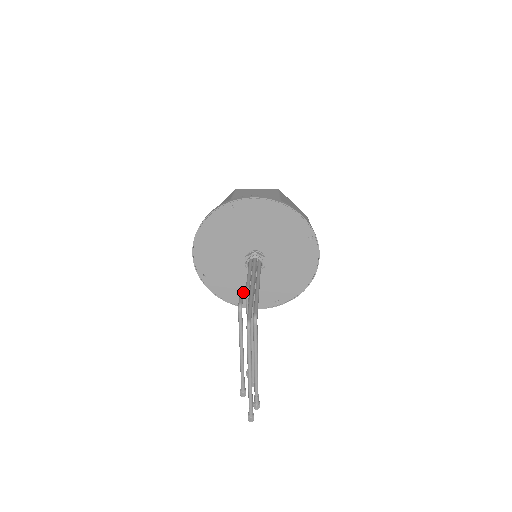
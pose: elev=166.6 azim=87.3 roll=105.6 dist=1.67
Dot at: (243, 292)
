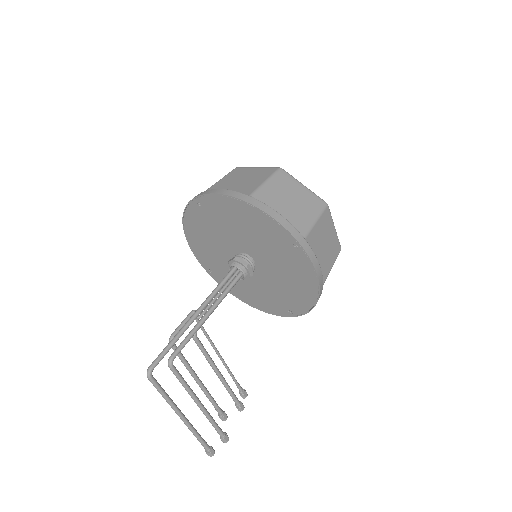
Dot at: (188, 317)
